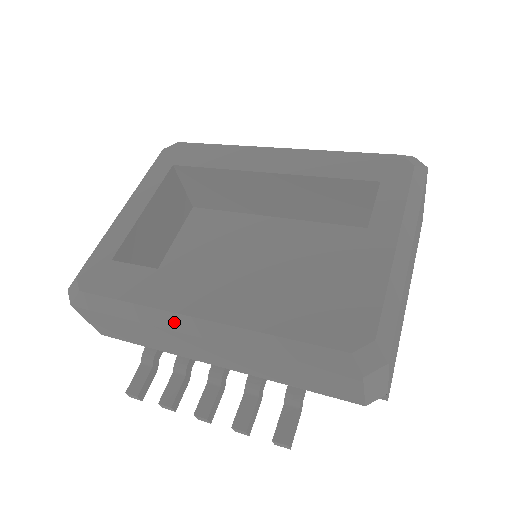
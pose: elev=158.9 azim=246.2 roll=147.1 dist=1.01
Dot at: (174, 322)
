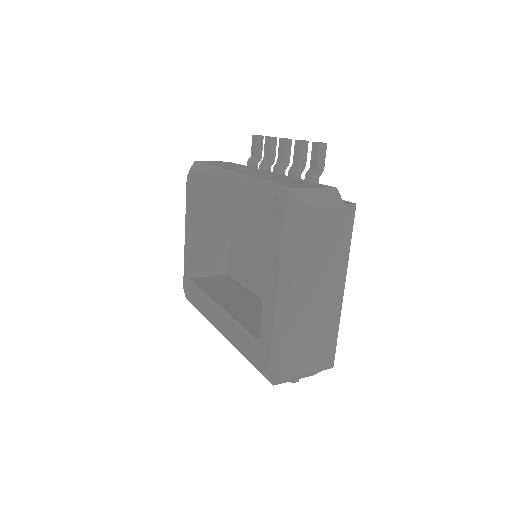
Dot at: occluded
